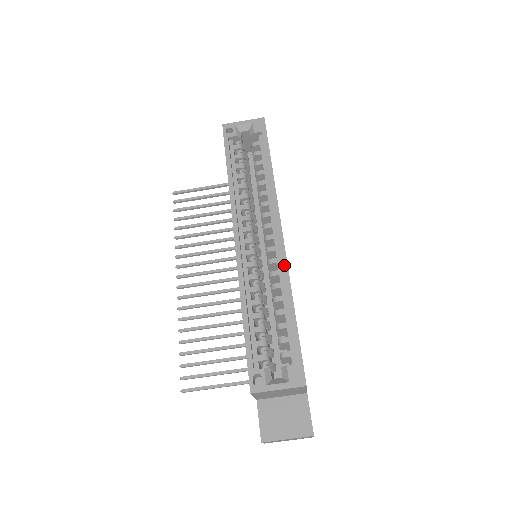
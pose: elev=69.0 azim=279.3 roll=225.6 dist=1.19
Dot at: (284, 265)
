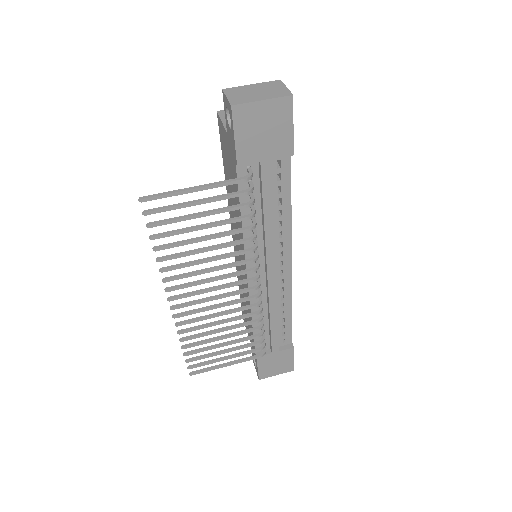
Dot at: occluded
